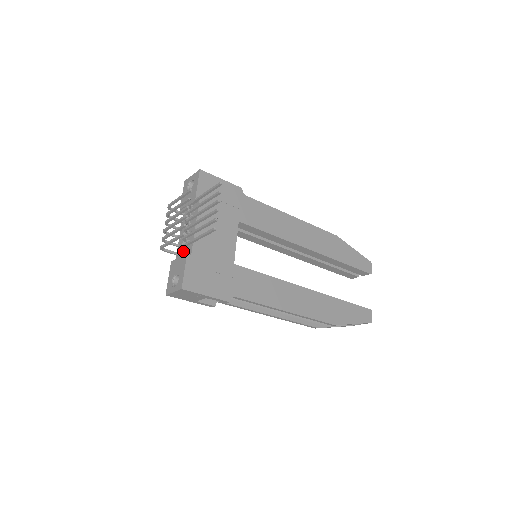
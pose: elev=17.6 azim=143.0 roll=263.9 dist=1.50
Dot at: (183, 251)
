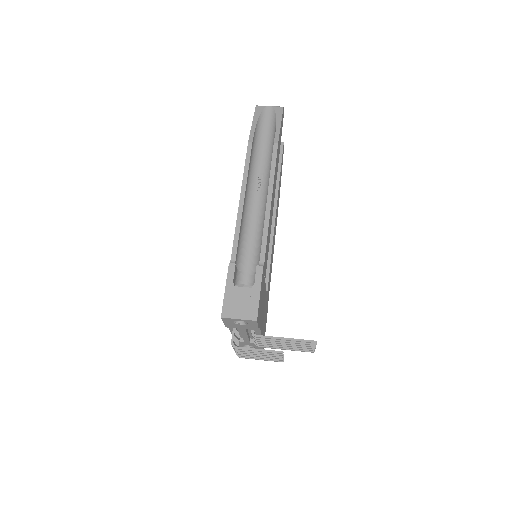
Dot at: (249, 339)
